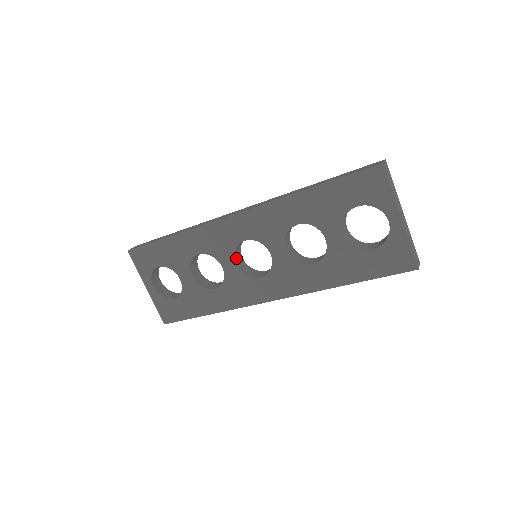
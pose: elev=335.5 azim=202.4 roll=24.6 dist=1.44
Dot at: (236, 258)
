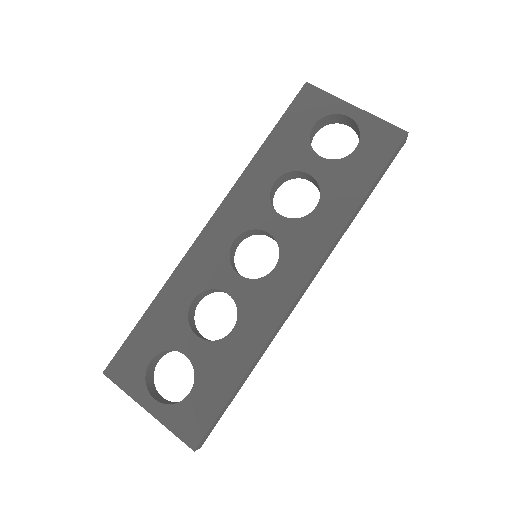
Dot at: (236, 272)
